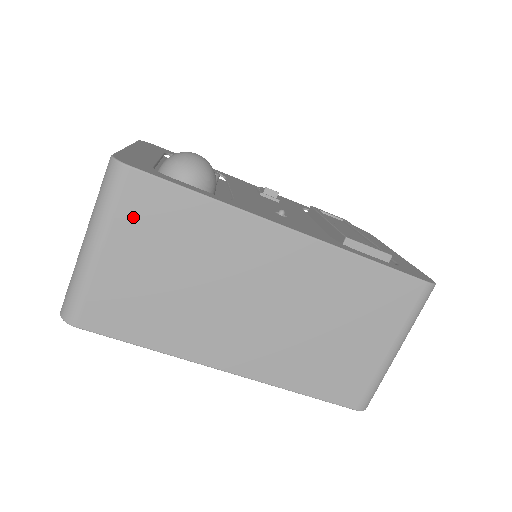
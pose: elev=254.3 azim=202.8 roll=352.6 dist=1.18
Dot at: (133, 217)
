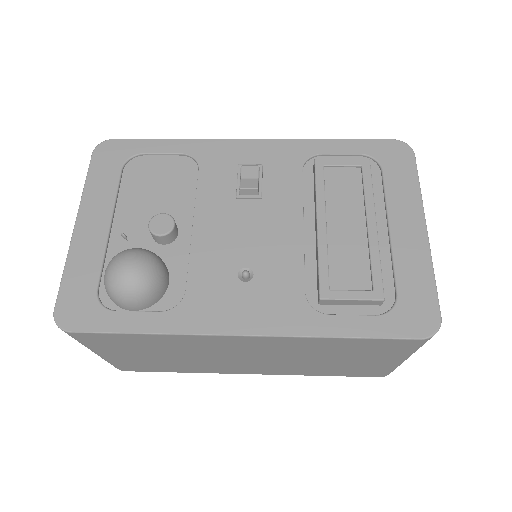
Dot at: (104, 345)
